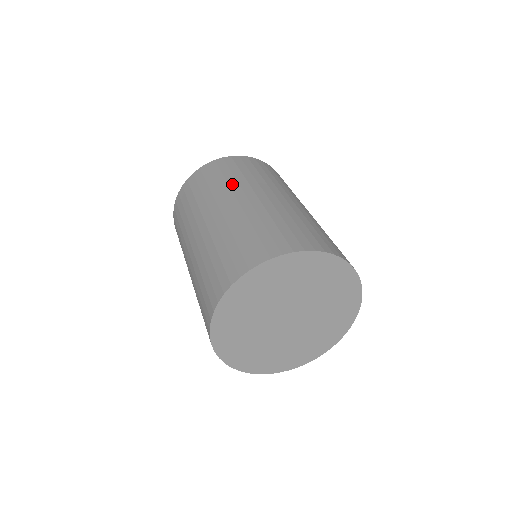
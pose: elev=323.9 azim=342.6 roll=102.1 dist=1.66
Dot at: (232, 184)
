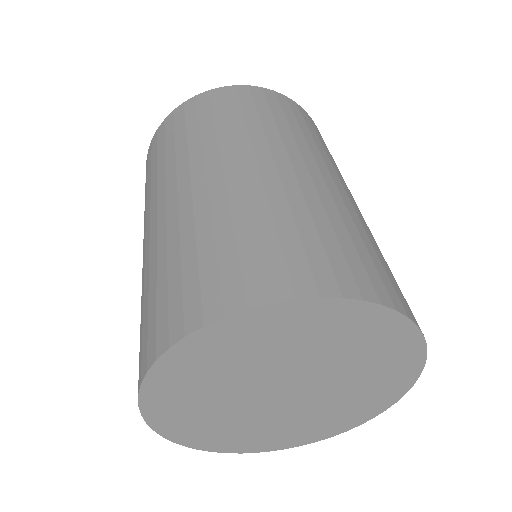
Dot at: (299, 138)
